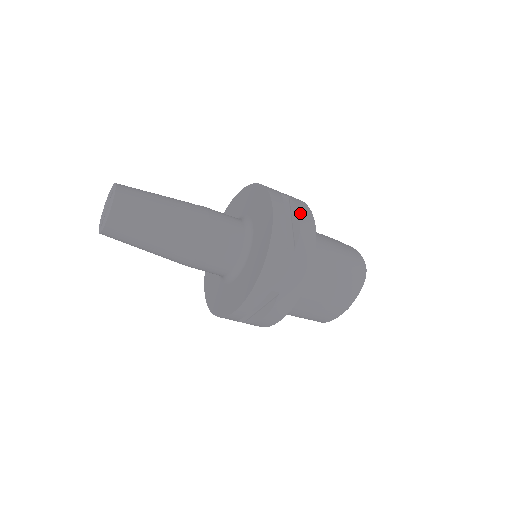
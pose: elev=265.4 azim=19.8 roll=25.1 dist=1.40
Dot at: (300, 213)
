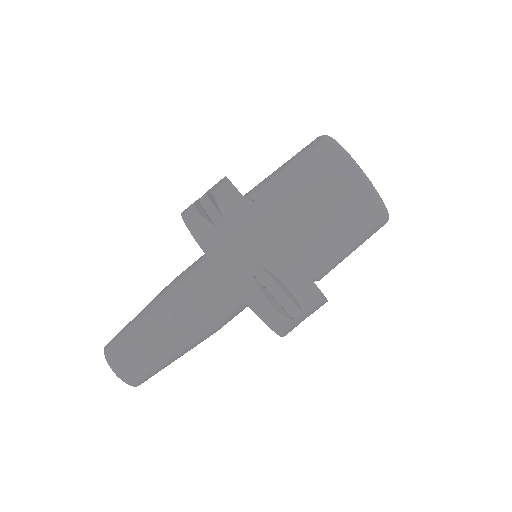
Dot at: (211, 191)
